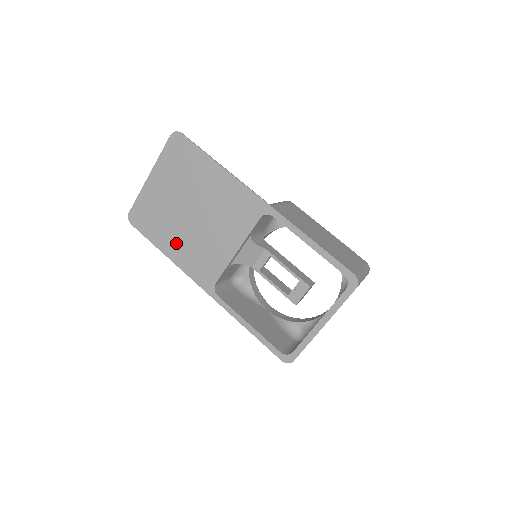
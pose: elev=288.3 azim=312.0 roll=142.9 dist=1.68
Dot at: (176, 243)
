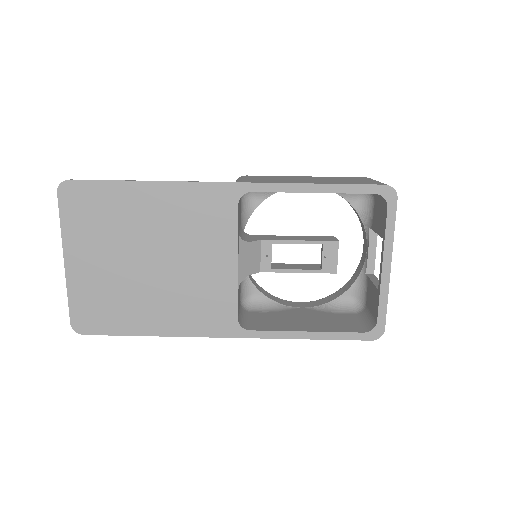
Dot at: (157, 312)
